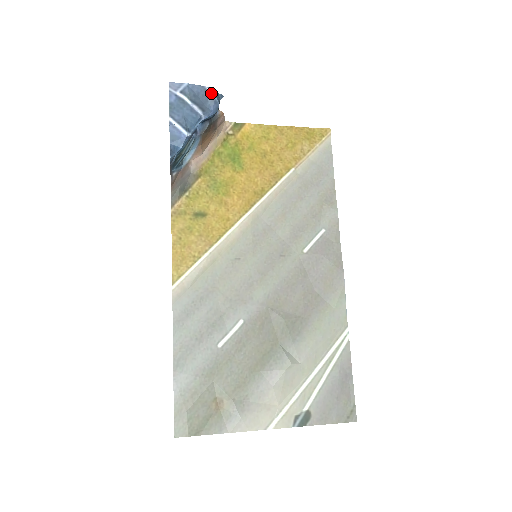
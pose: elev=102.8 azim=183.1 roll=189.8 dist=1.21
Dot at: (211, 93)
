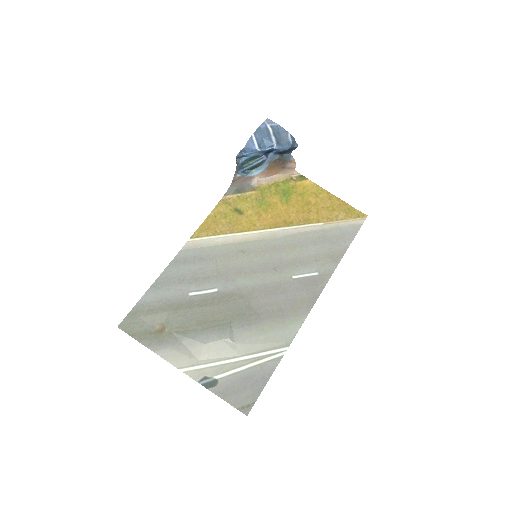
Dot at: (290, 138)
